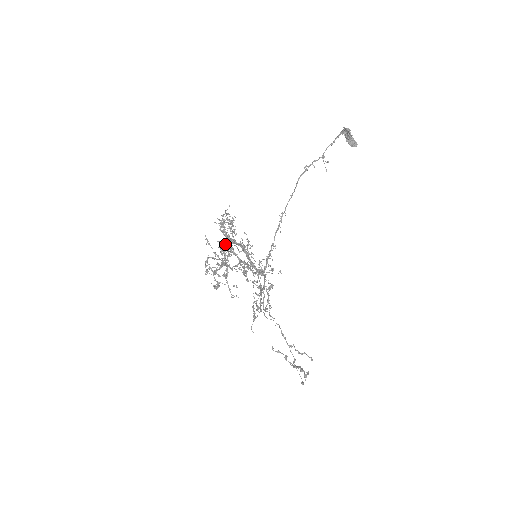
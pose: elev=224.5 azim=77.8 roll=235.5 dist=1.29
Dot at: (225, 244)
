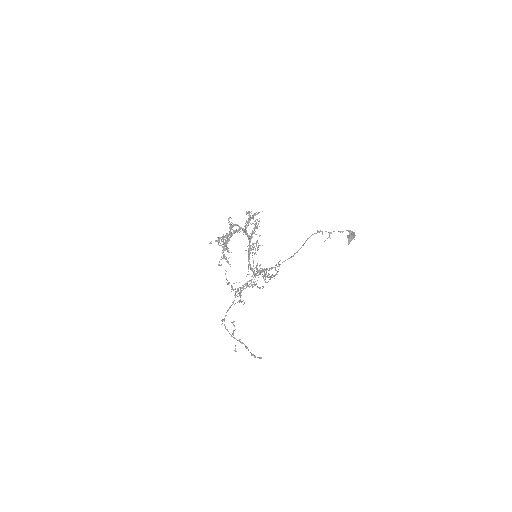
Dot at: occluded
